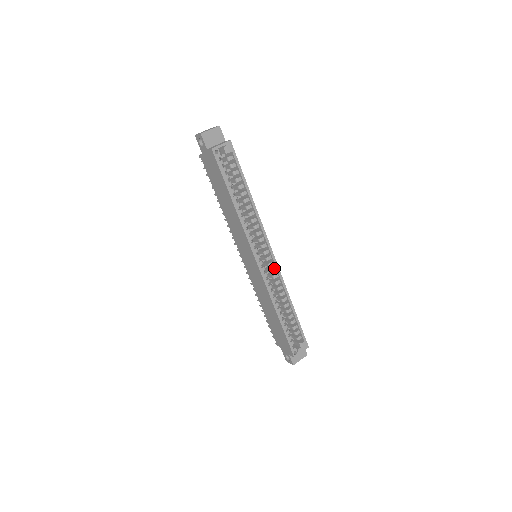
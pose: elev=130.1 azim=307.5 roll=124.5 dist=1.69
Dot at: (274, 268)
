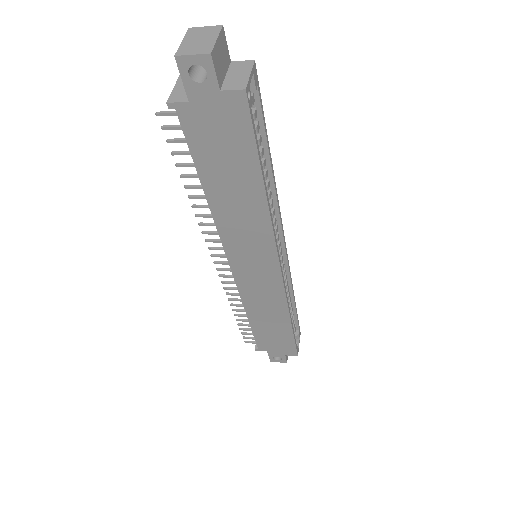
Dot at: (283, 263)
